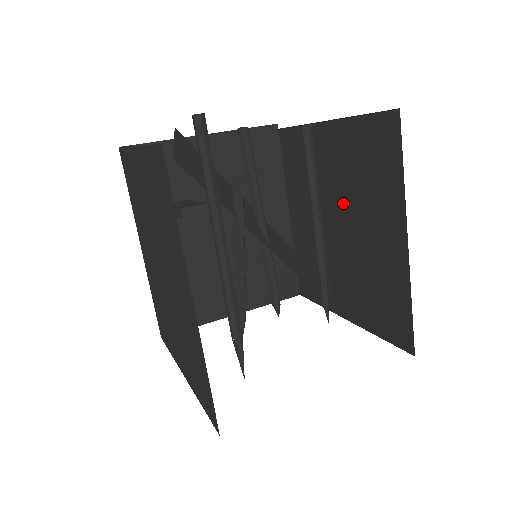
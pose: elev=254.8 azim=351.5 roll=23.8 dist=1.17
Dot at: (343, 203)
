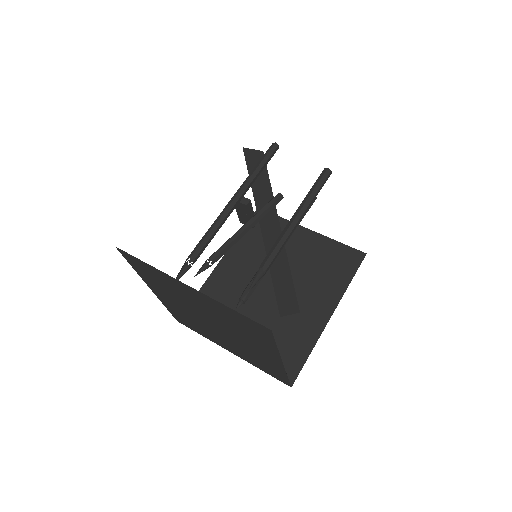
Dot at: occluded
